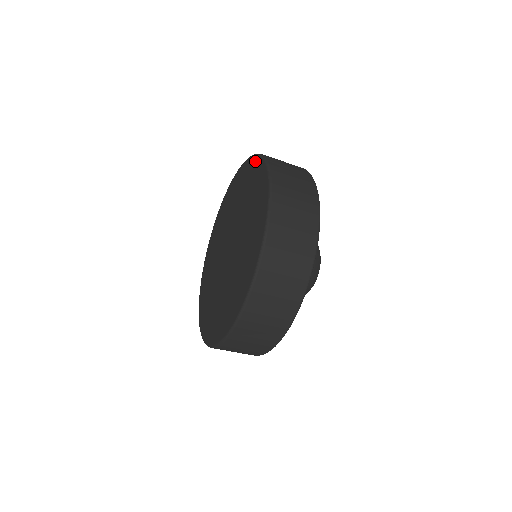
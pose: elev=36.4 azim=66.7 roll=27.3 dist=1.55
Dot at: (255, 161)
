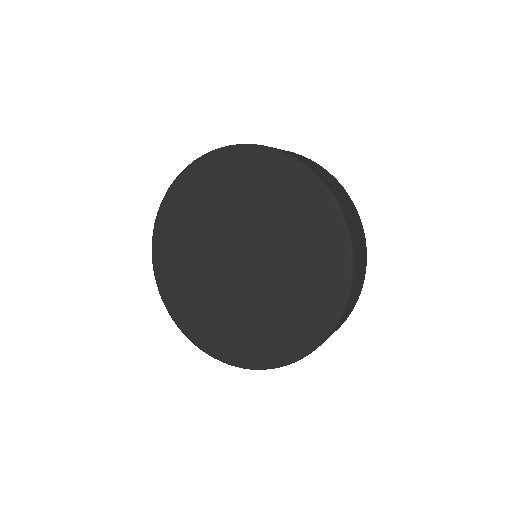
Dot at: (341, 245)
